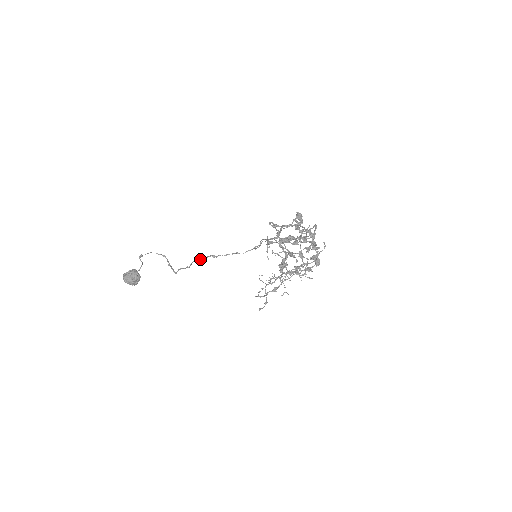
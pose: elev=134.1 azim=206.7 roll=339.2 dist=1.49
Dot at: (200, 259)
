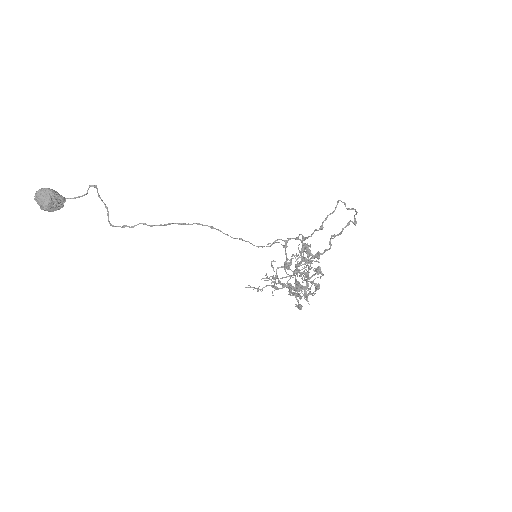
Dot at: occluded
